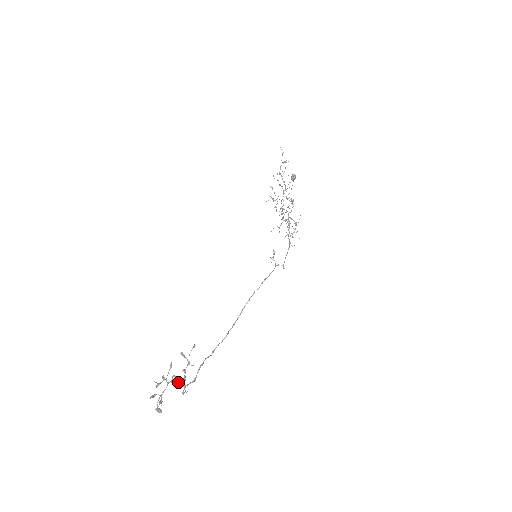
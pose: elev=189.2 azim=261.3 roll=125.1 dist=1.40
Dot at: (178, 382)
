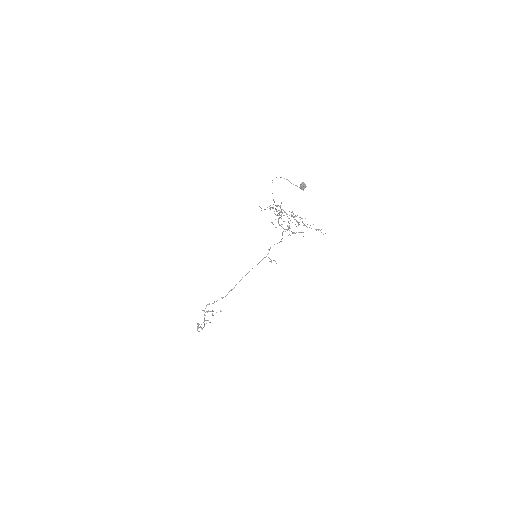
Dot at: occluded
